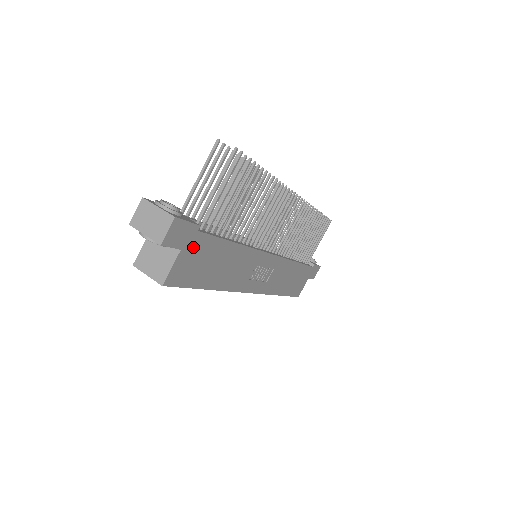
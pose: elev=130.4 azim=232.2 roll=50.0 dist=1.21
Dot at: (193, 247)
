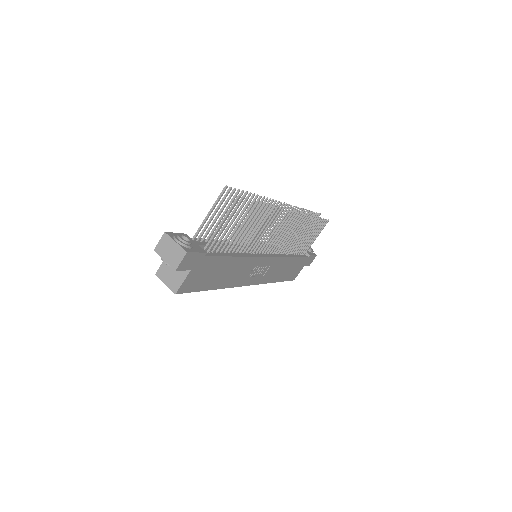
Dot at: (200, 266)
